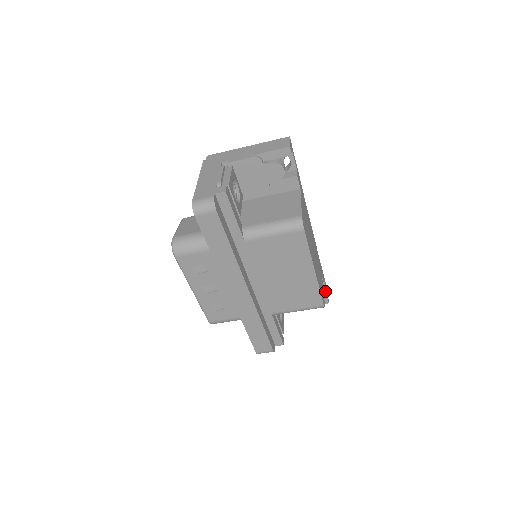
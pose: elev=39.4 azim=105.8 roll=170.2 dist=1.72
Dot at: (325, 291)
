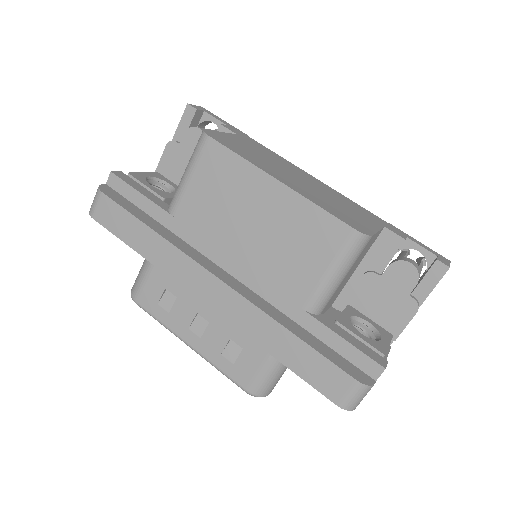
Dot at: (433, 257)
